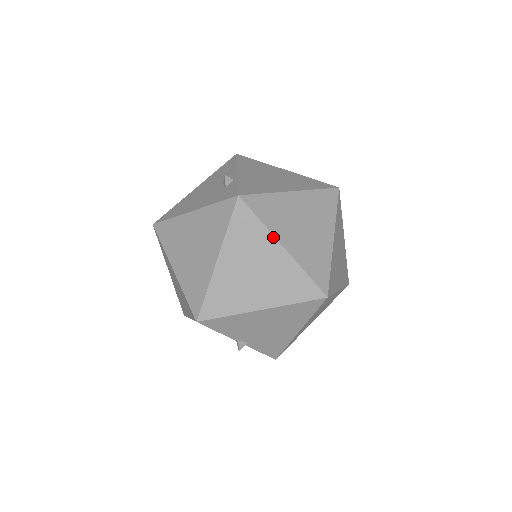
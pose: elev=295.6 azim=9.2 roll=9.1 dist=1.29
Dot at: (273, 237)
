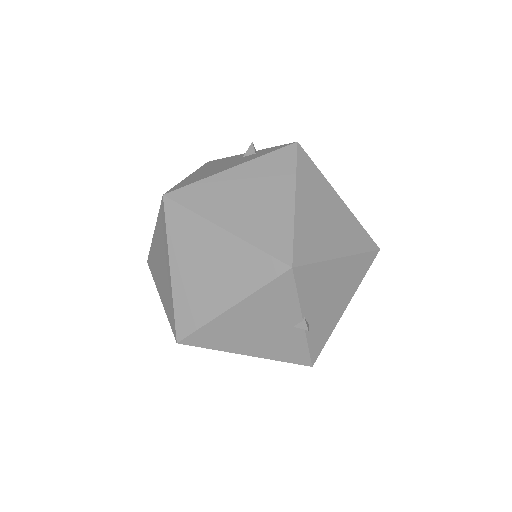
Dot at: (331, 186)
